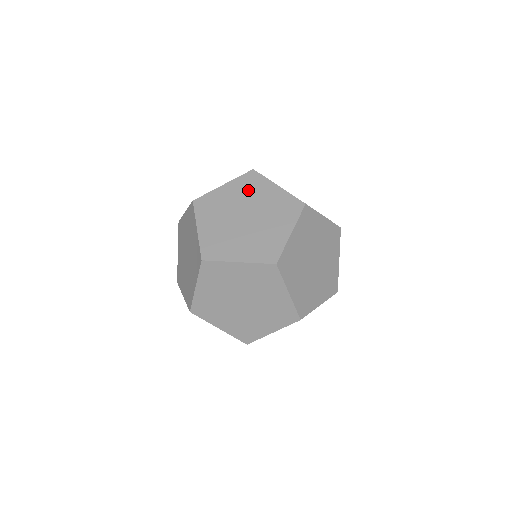
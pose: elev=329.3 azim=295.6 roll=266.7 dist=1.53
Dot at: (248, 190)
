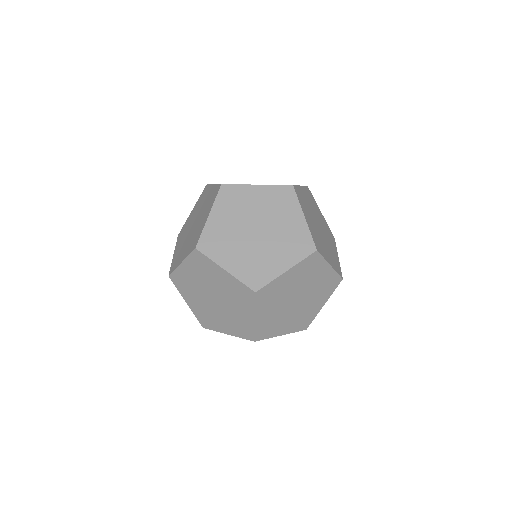
Dot at: (275, 204)
